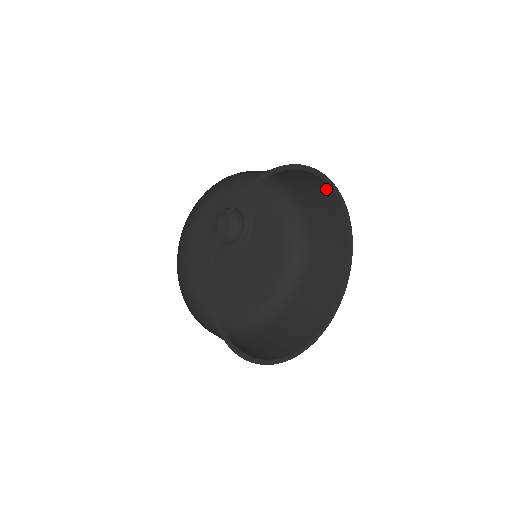
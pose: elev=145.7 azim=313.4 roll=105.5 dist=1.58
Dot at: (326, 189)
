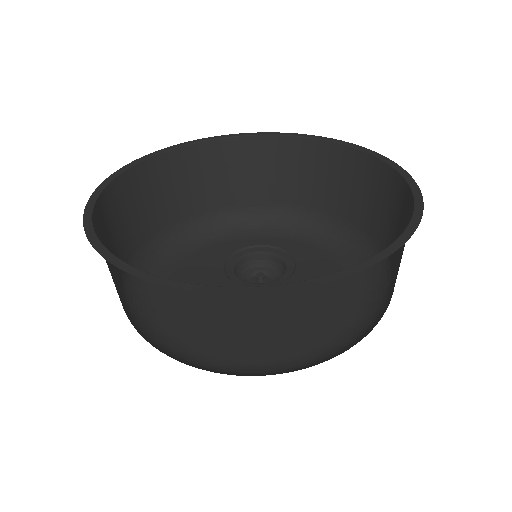
Dot at: (364, 164)
